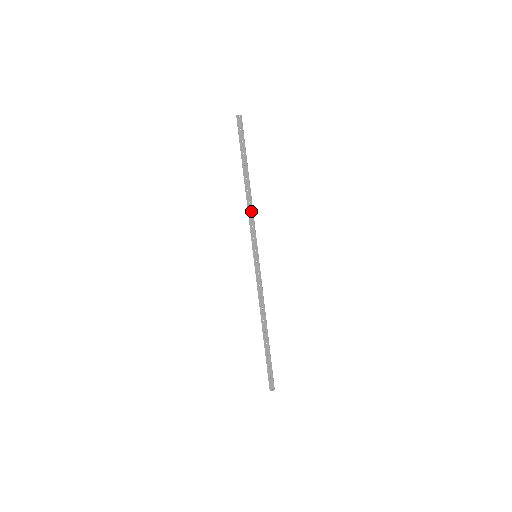
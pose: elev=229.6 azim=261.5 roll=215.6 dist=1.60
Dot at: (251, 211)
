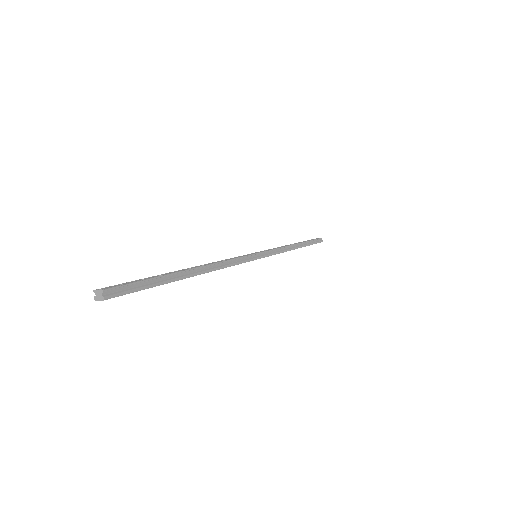
Dot at: (223, 268)
